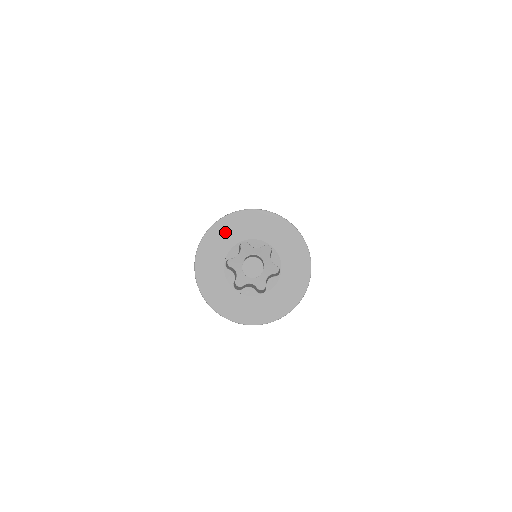
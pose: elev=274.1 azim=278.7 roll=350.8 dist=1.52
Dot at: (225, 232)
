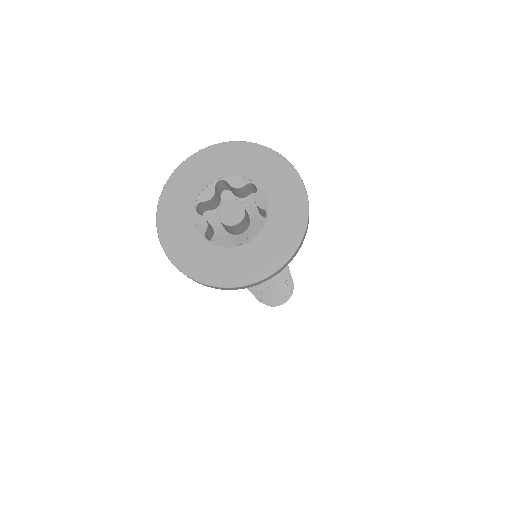
Dot at: (198, 169)
